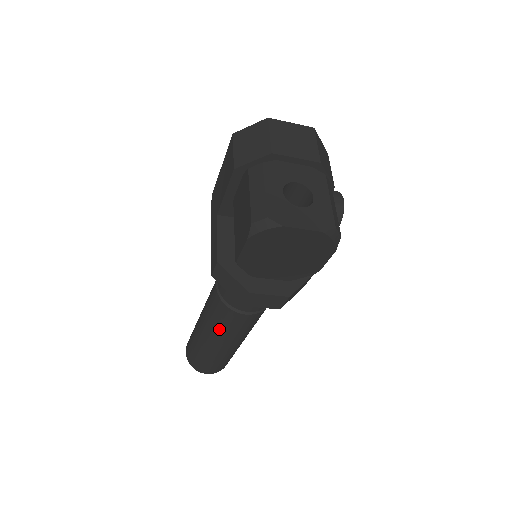
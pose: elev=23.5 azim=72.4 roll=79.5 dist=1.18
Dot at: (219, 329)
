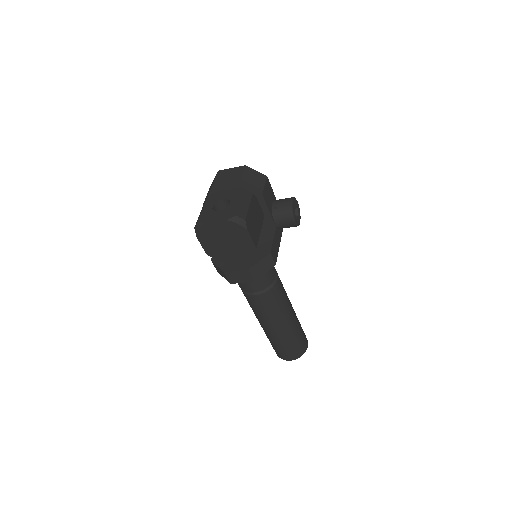
Dot at: (256, 313)
